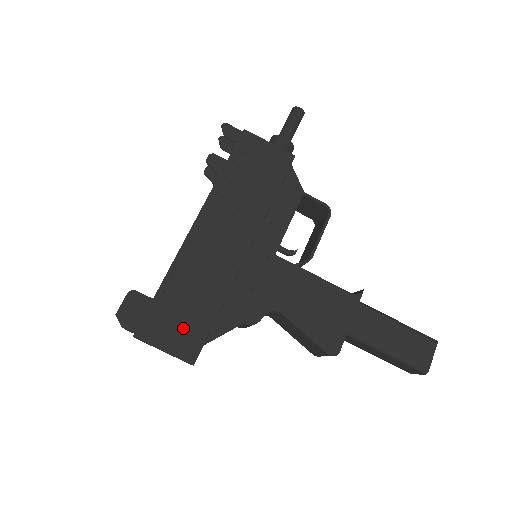
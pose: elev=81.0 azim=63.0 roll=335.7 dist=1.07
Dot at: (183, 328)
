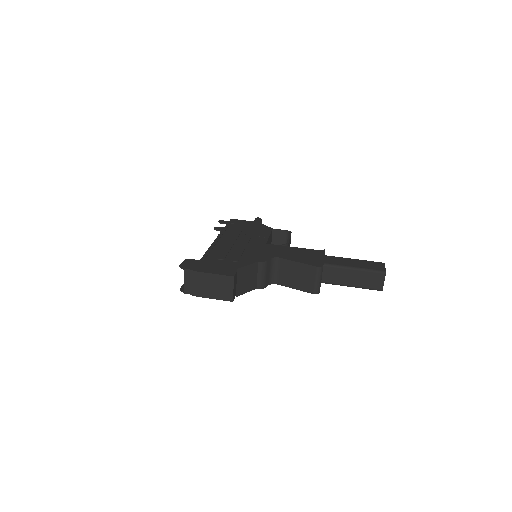
Dot at: (222, 267)
